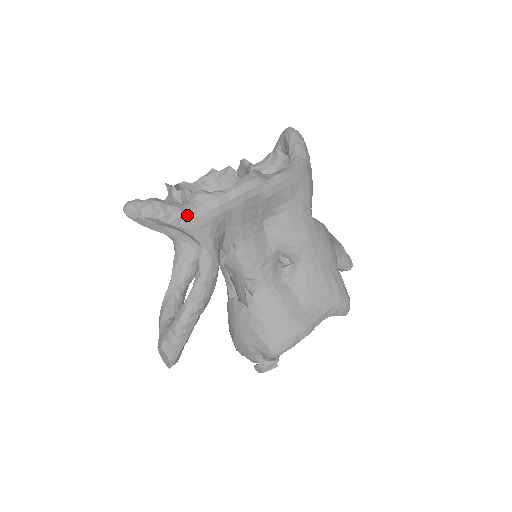
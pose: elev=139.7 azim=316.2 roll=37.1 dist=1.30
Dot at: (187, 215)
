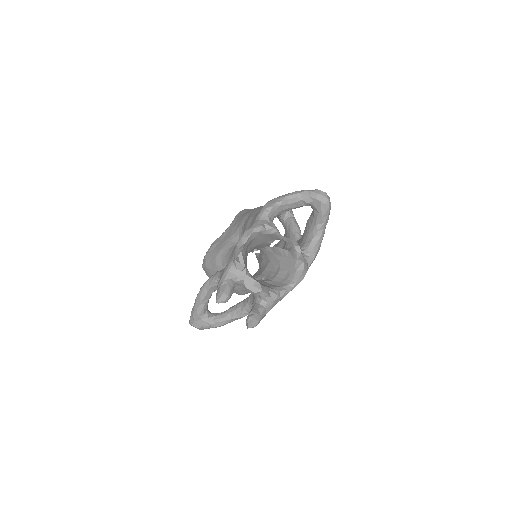
Dot at: occluded
